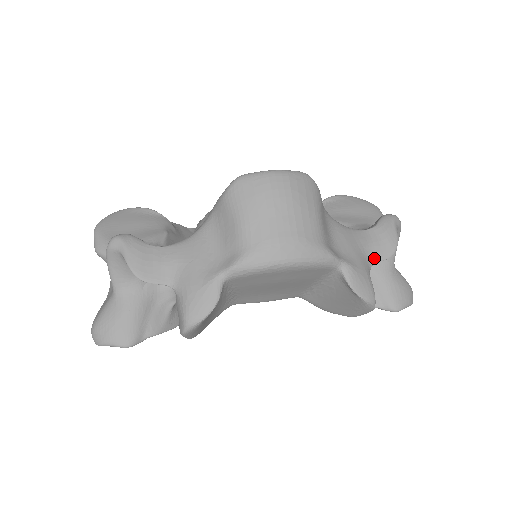
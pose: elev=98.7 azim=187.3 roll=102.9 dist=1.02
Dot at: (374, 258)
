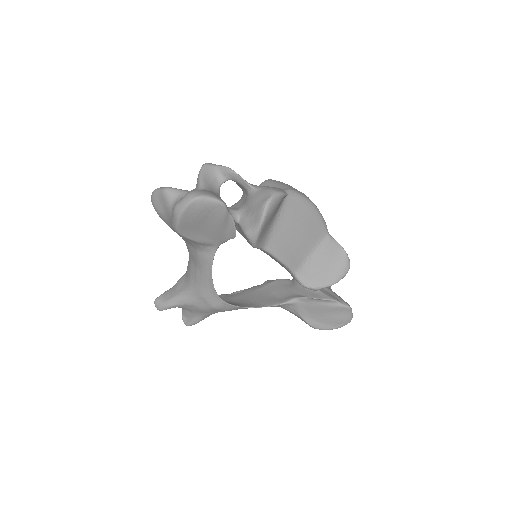
Dot at: occluded
